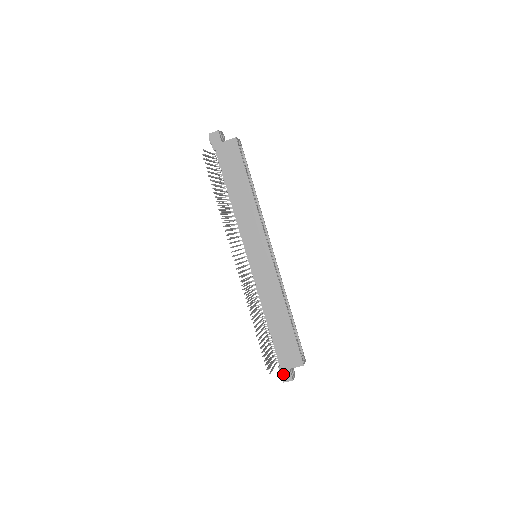
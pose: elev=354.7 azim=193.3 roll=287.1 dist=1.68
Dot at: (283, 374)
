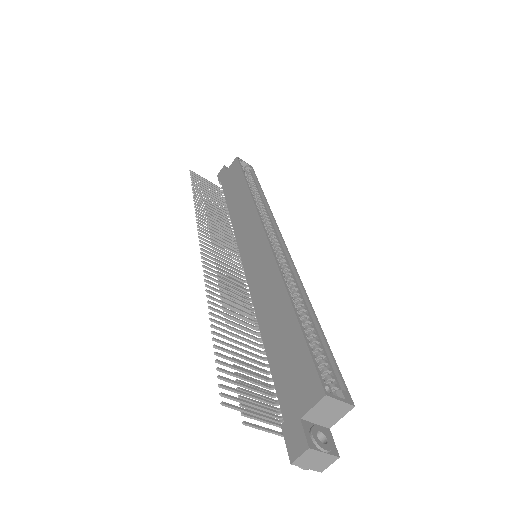
Dot at: (289, 439)
